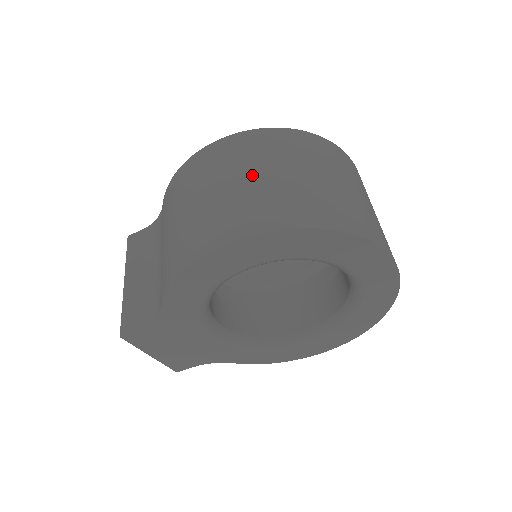
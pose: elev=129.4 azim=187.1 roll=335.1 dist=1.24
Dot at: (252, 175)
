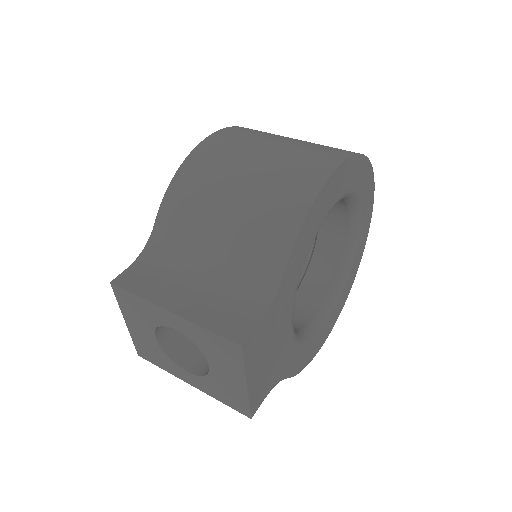
Dot at: (283, 140)
